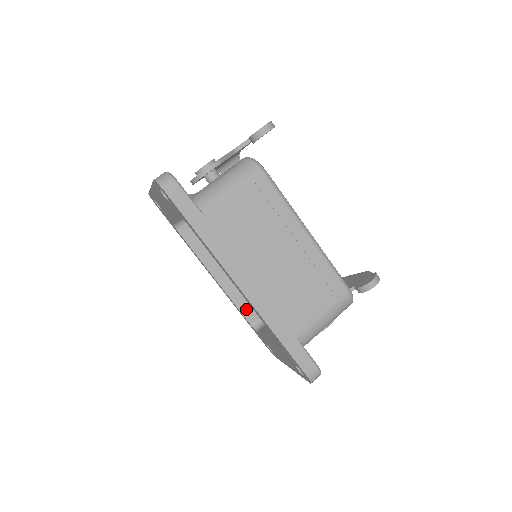
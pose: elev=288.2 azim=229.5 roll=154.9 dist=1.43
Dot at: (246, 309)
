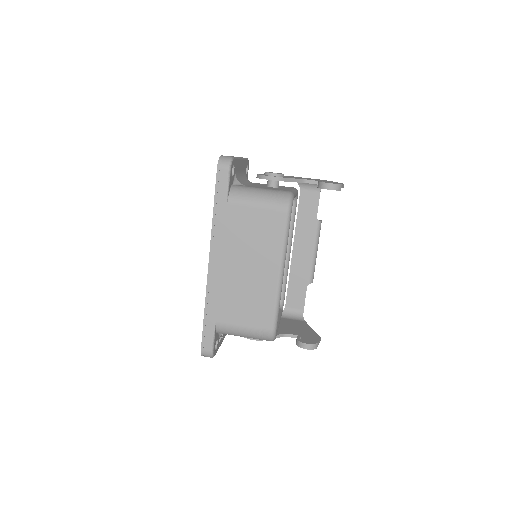
Dot at: occluded
